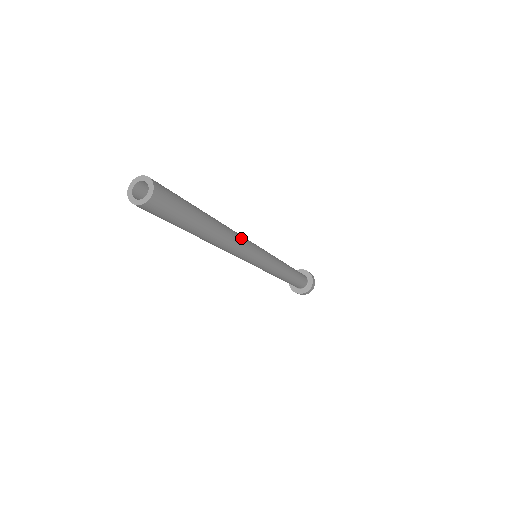
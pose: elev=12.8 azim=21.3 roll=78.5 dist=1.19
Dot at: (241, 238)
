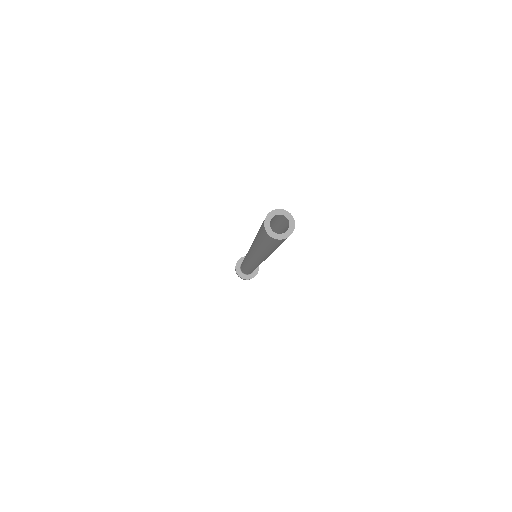
Dot at: occluded
